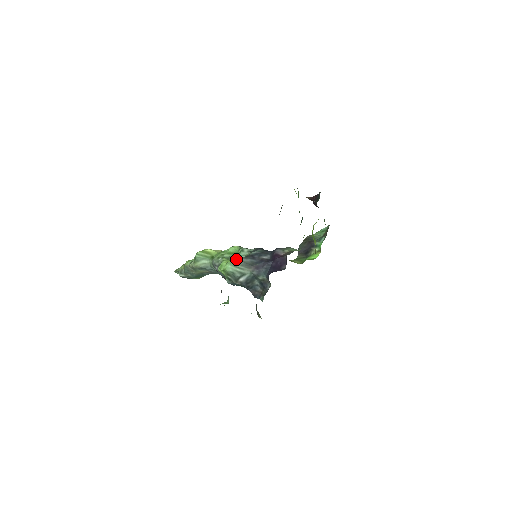
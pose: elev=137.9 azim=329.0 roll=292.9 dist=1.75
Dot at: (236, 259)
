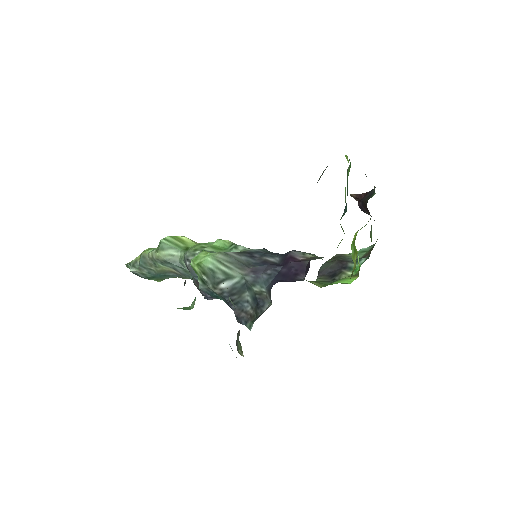
Dot at: occluded
